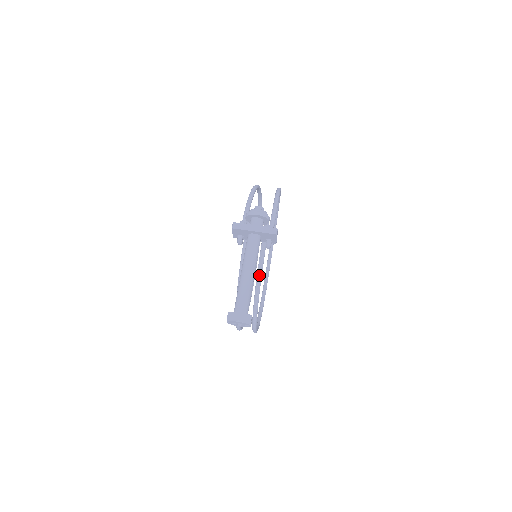
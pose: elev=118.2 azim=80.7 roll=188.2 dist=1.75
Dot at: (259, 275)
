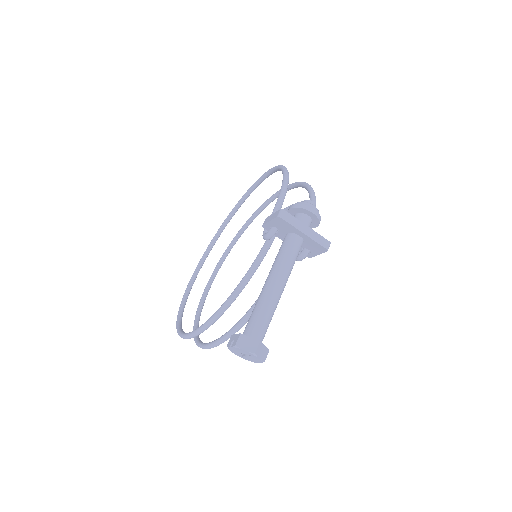
Dot at: occluded
